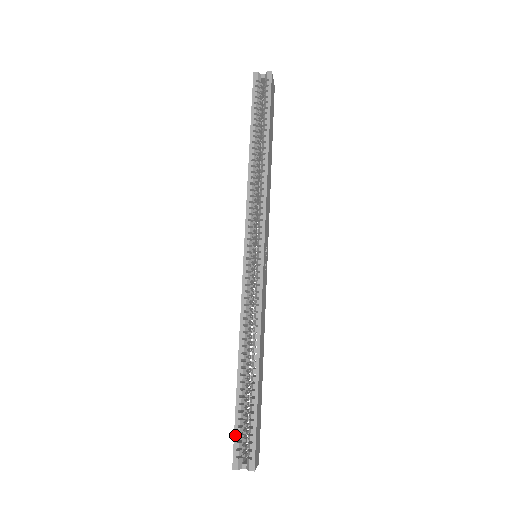
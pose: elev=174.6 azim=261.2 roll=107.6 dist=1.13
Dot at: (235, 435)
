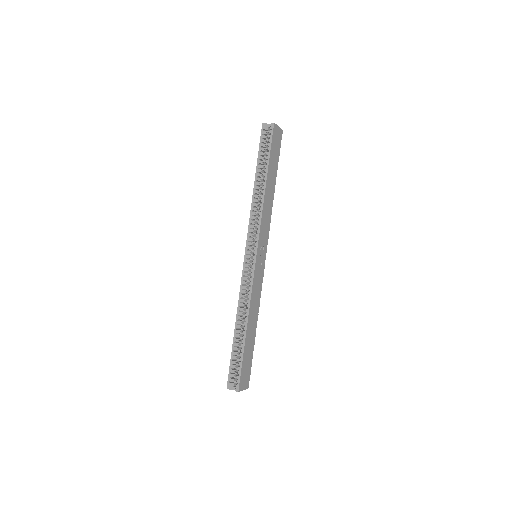
Dot at: (230, 369)
